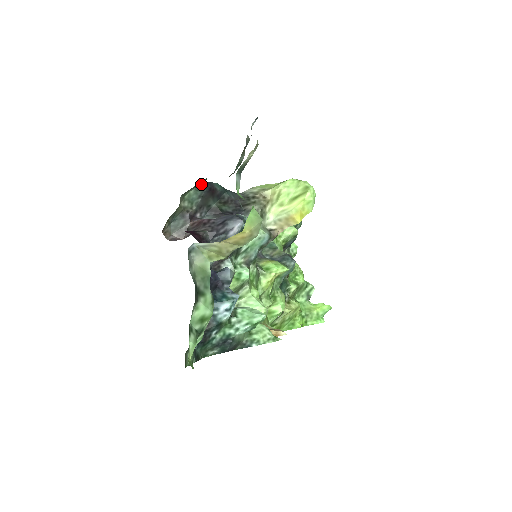
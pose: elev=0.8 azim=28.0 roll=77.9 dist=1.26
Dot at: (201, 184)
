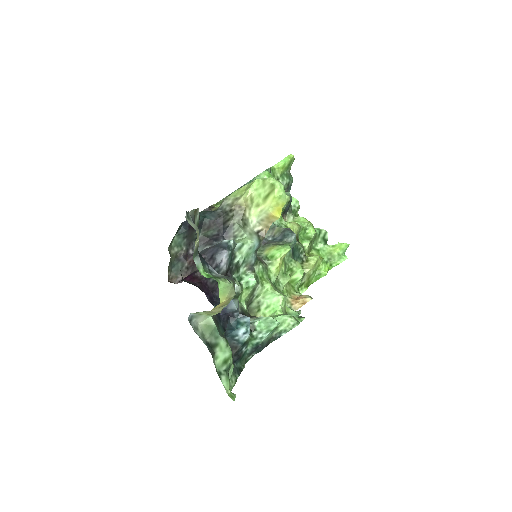
Dot at: (180, 228)
